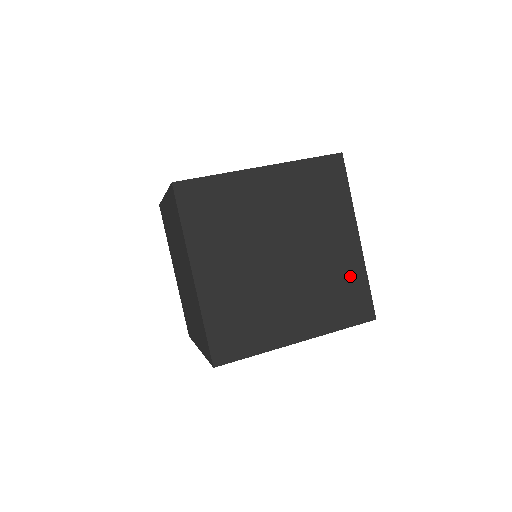
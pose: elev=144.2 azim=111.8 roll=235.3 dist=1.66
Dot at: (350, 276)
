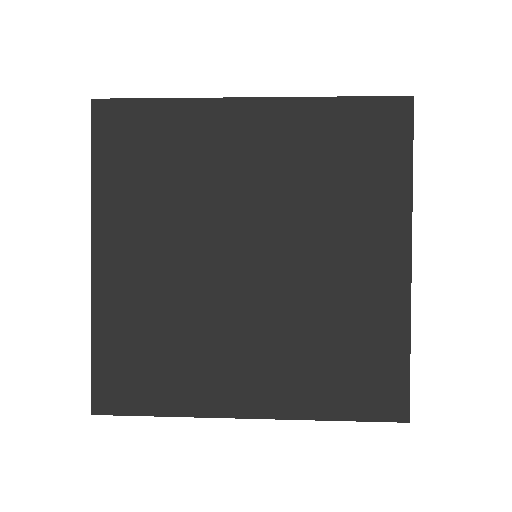
Dot at: (374, 328)
